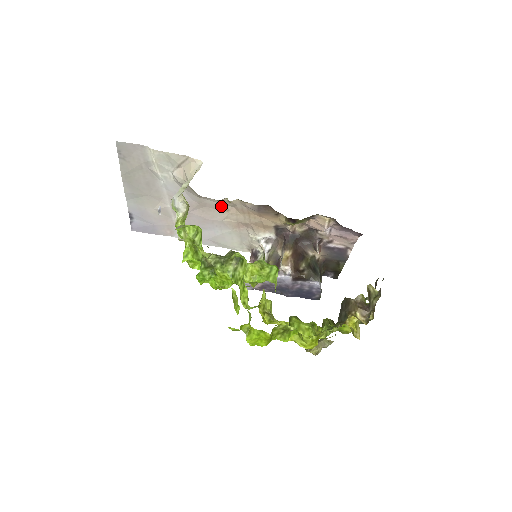
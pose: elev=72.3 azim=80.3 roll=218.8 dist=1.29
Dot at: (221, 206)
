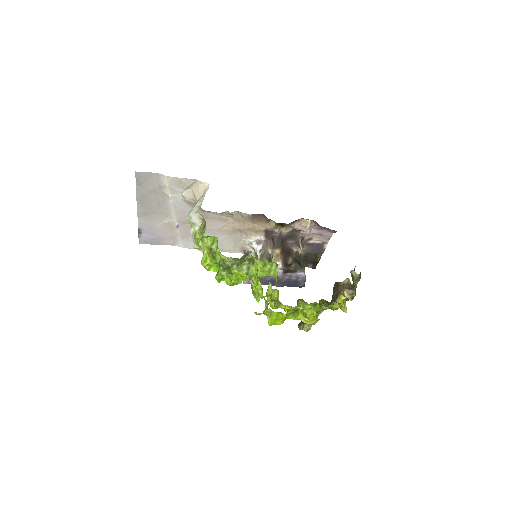
Dot at: (220, 217)
